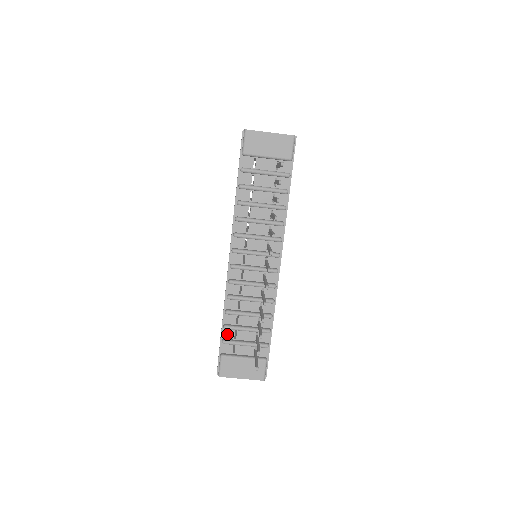
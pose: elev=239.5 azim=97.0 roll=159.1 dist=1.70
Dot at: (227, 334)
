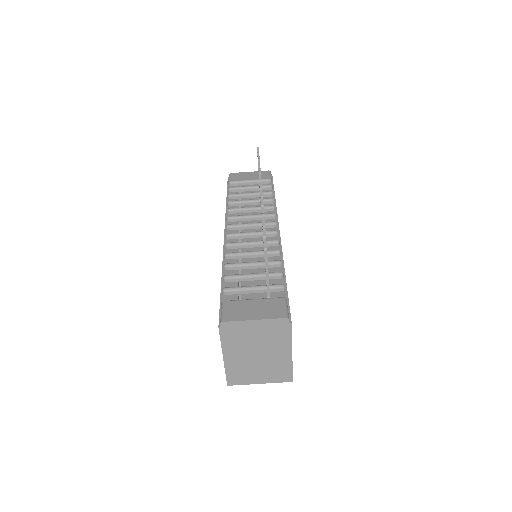
Dot at: occluded
